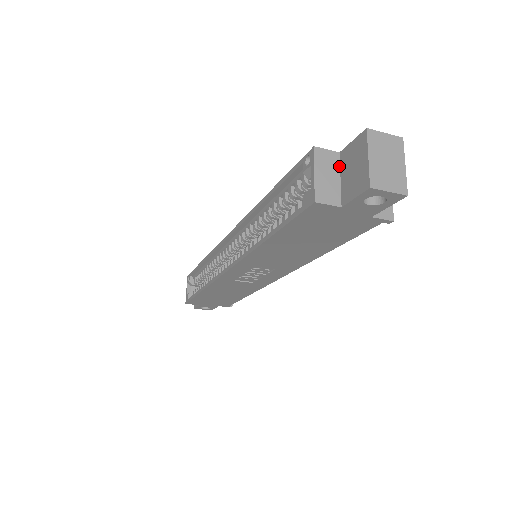
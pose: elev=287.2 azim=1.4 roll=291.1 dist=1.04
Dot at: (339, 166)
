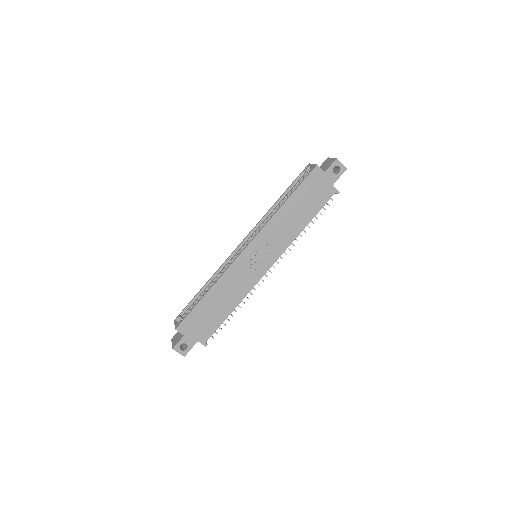
Dot at: occluded
